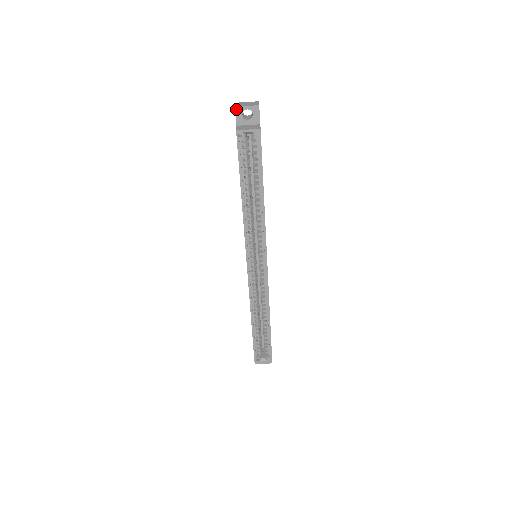
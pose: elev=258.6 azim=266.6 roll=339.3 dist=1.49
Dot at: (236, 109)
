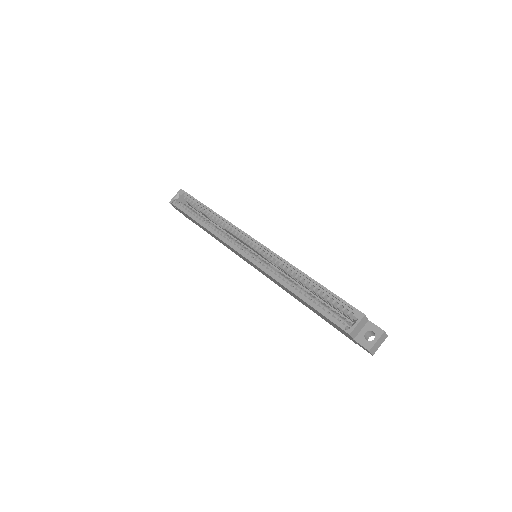
Dot at: (170, 203)
